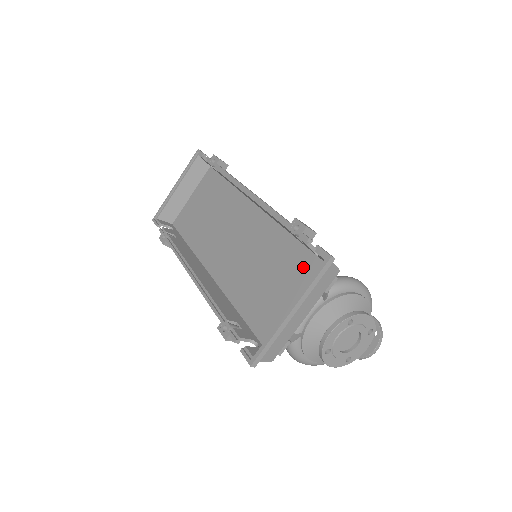
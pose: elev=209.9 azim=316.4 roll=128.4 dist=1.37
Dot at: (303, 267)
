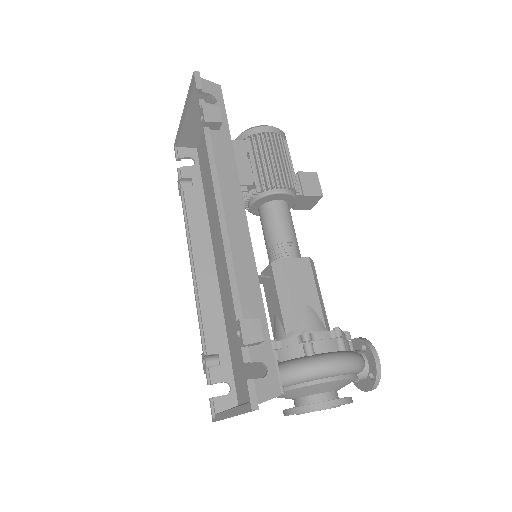
Dot at: occluded
